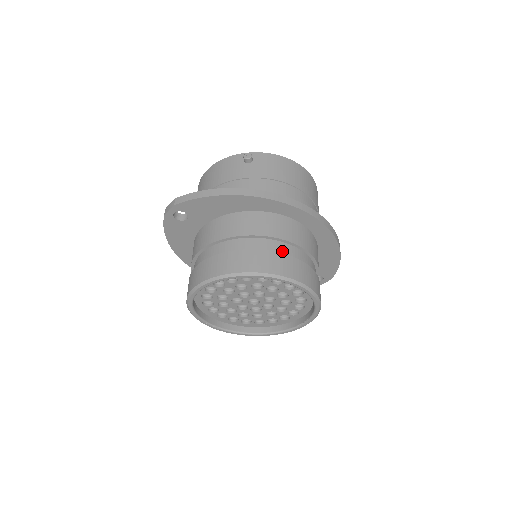
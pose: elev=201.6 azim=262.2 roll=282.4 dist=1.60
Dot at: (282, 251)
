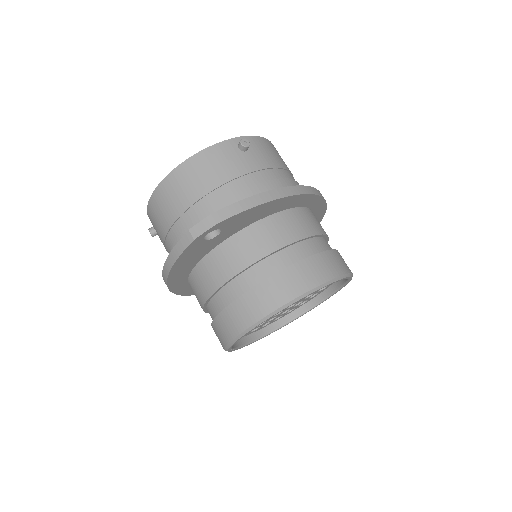
Dot at: (327, 247)
